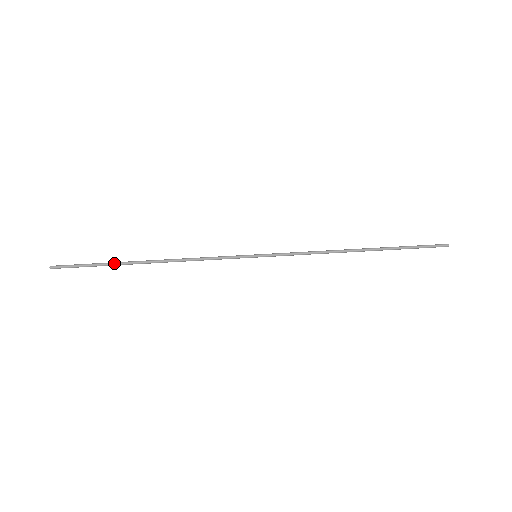
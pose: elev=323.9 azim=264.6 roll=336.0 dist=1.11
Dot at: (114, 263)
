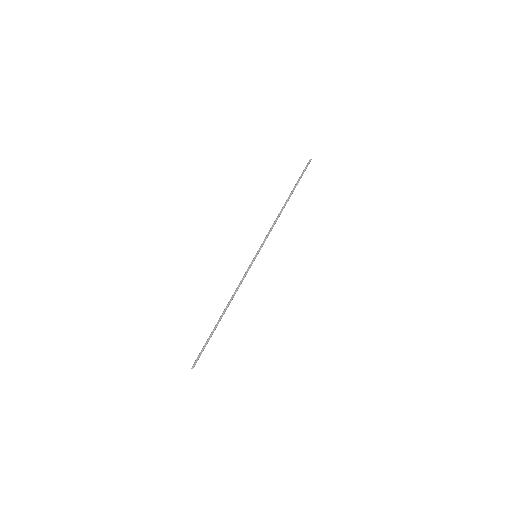
Dot at: occluded
